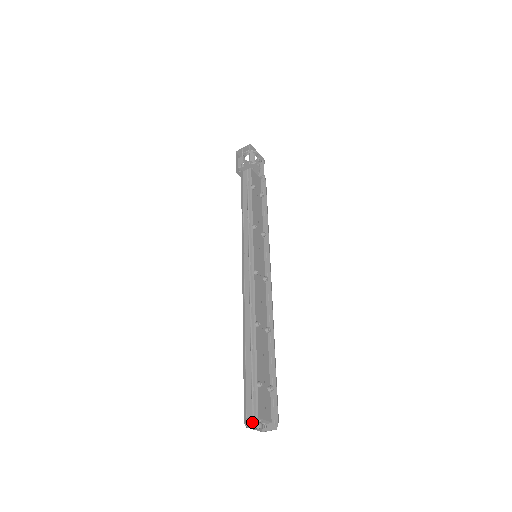
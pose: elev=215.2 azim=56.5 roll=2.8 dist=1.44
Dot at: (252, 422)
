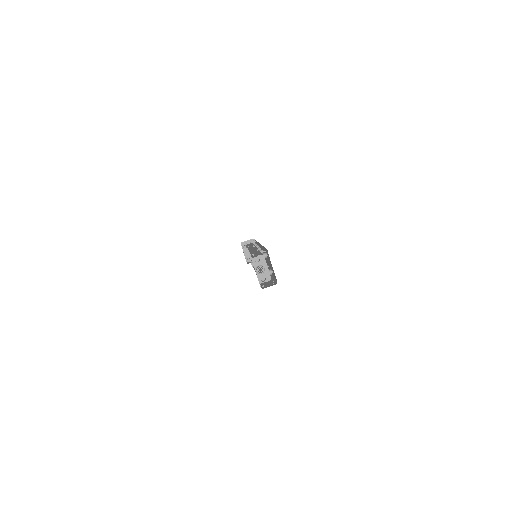
Dot at: occluded
